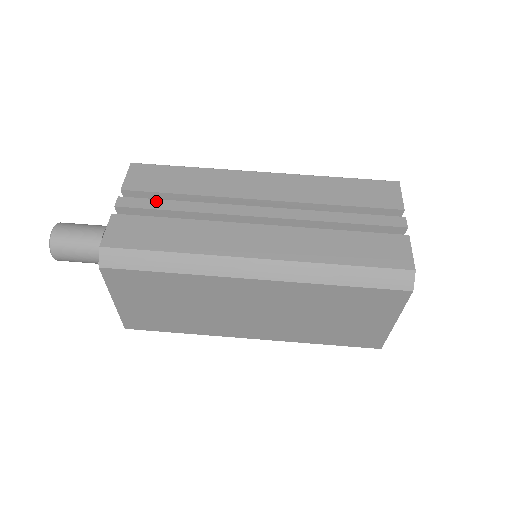
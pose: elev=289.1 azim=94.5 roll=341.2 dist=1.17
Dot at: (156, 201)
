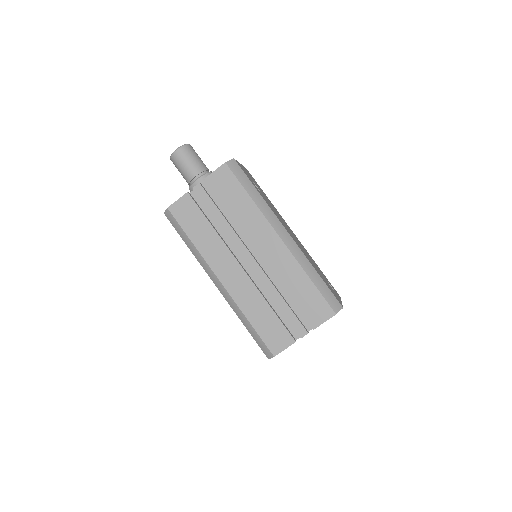
Dot at: (212, 204)
